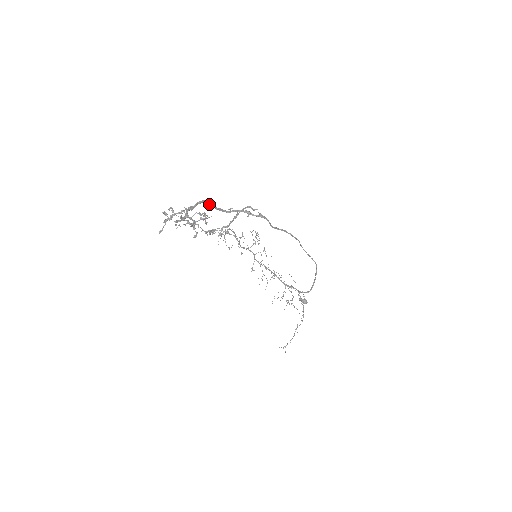
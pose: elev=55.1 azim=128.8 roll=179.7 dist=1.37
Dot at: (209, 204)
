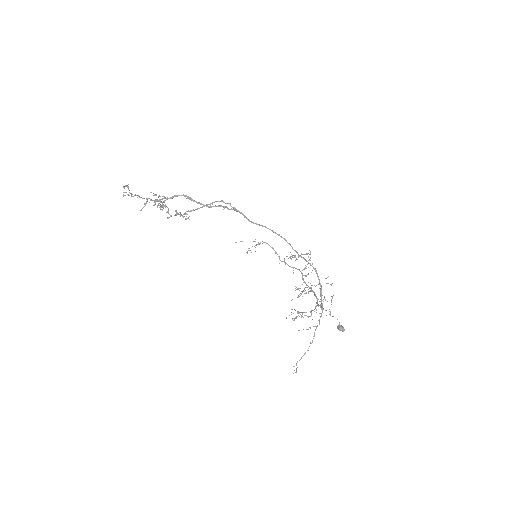
Dot at: (189, 198)
